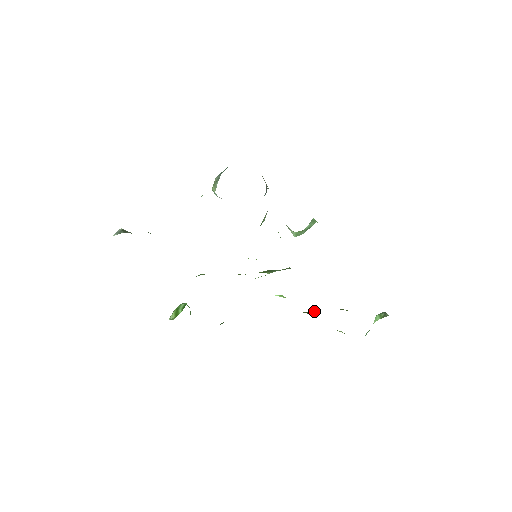
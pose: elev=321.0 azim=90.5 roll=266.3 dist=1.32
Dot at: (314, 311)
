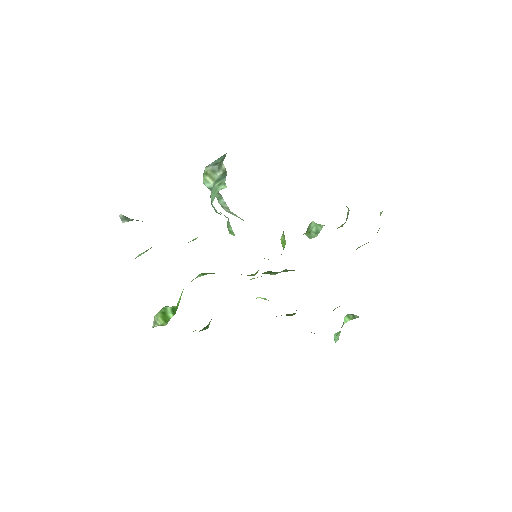
Dot at: occluded
